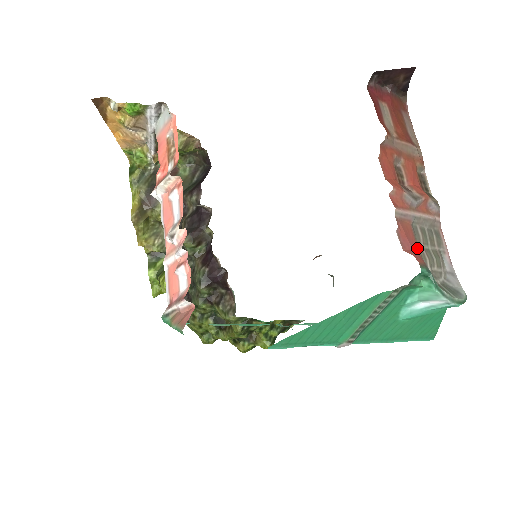
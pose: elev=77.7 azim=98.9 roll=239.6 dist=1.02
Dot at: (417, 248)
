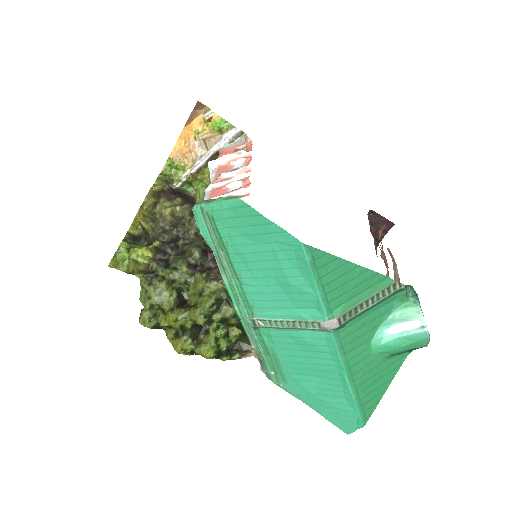
Dot at: occluded
